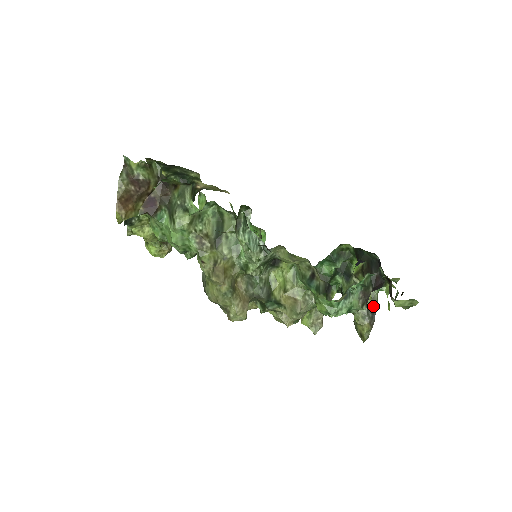
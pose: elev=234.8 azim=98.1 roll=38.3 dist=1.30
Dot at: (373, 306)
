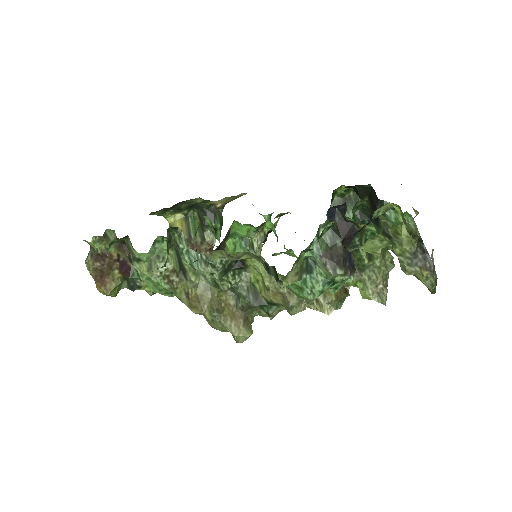
Dot at: (419, 242)
